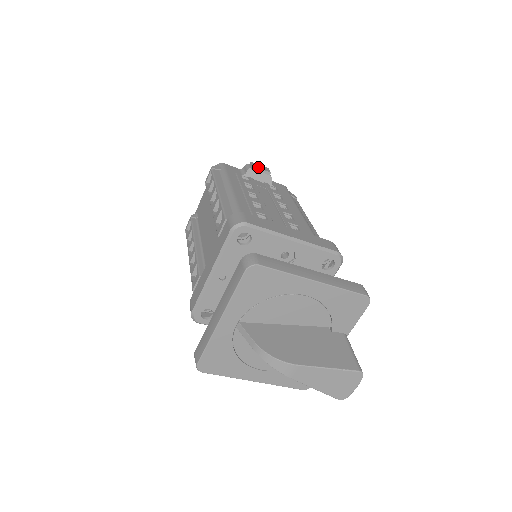
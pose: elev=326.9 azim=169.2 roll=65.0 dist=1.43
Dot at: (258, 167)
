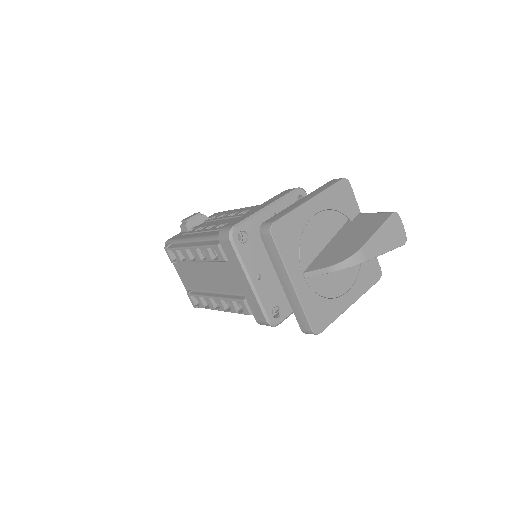
Dot at: (189, 218)
